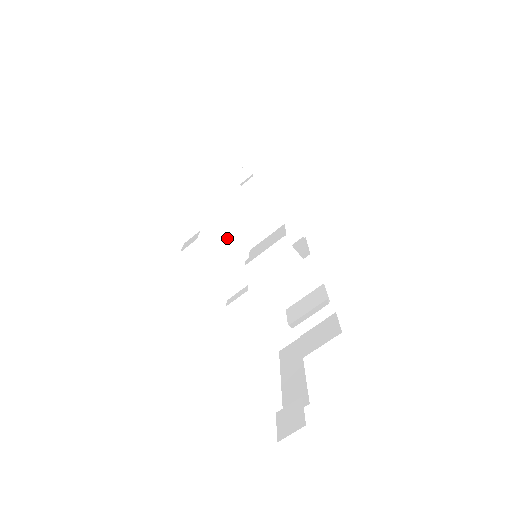
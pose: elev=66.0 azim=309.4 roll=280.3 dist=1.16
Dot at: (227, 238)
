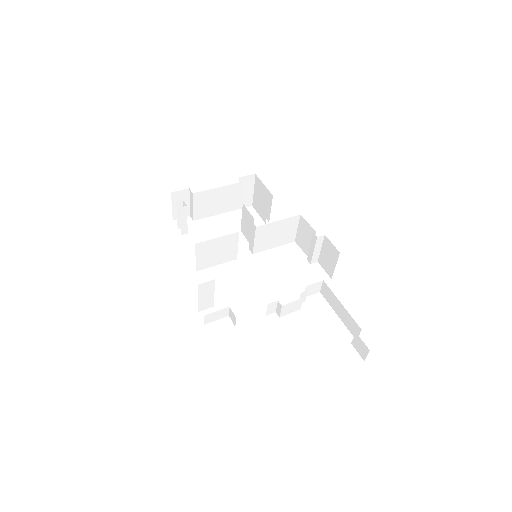
Dot at: (230, 259)
